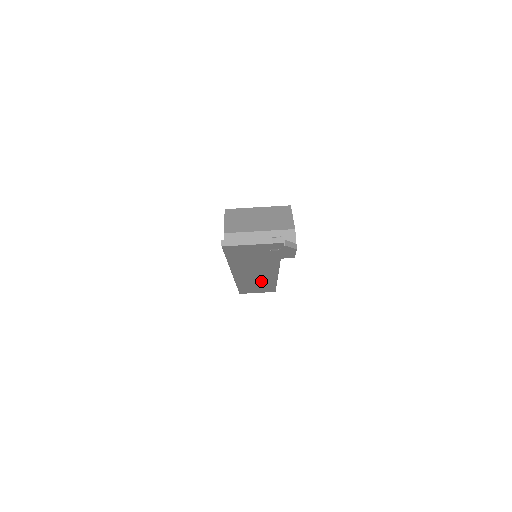
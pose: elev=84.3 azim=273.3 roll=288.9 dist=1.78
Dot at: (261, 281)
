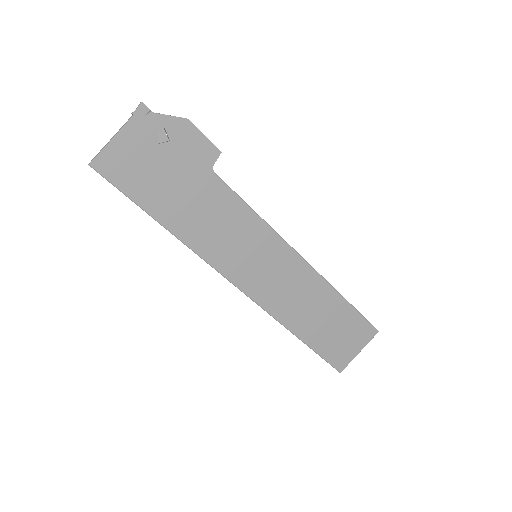
Dot at: (300, 289)
